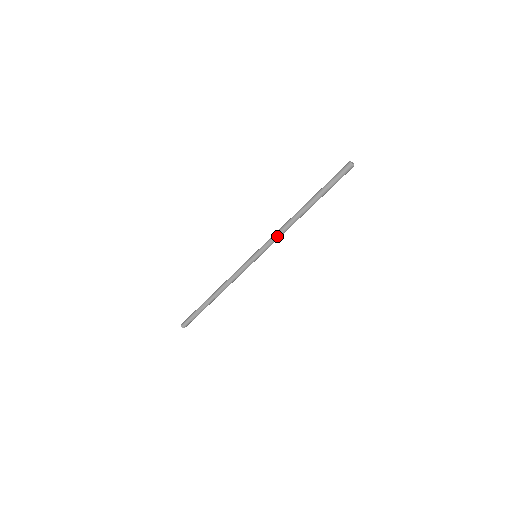
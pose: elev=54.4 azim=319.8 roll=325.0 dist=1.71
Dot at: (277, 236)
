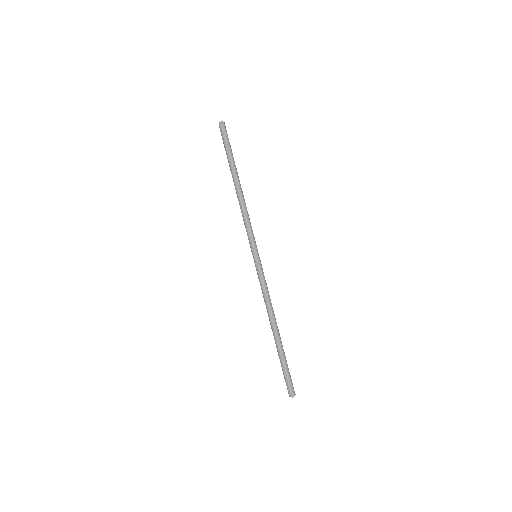
Dot at: (244, 222)
